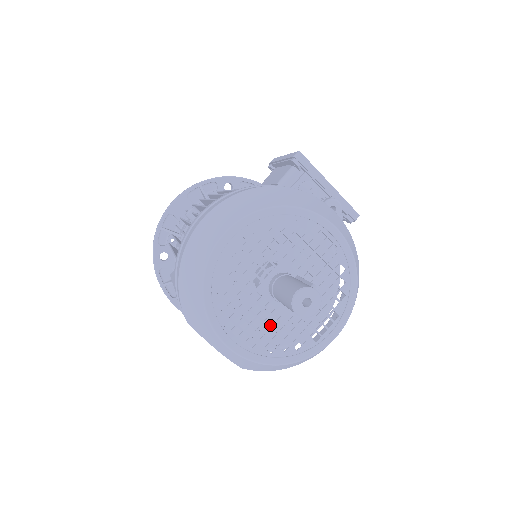
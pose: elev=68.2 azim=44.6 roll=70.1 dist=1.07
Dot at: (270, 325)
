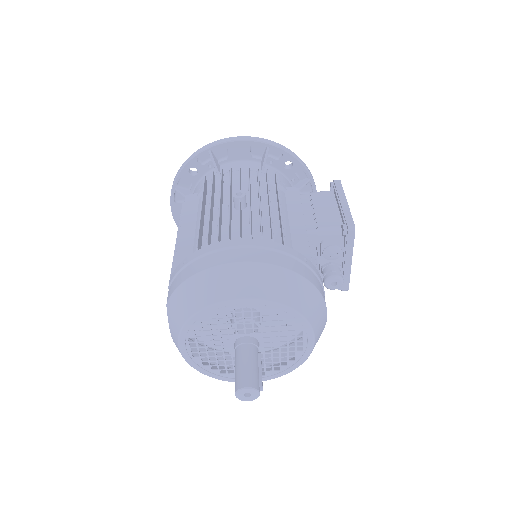
Dot at: (219, 336)
